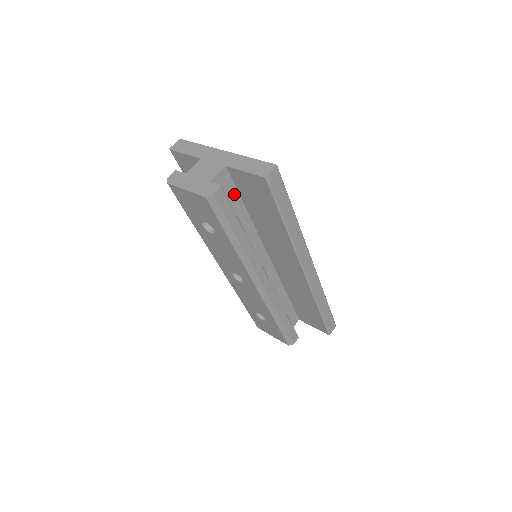
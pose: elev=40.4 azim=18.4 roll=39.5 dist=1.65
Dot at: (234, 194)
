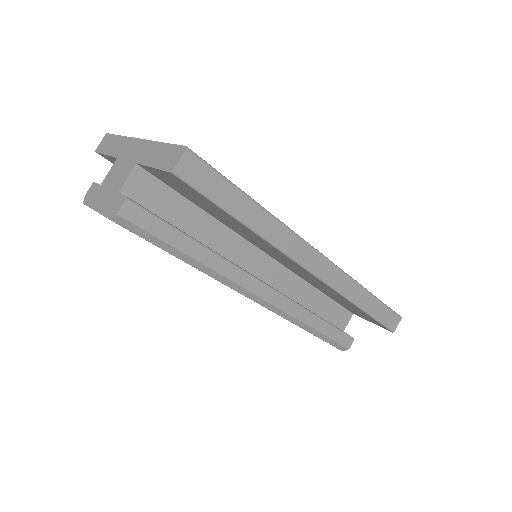
Dot at: (171, 195)
